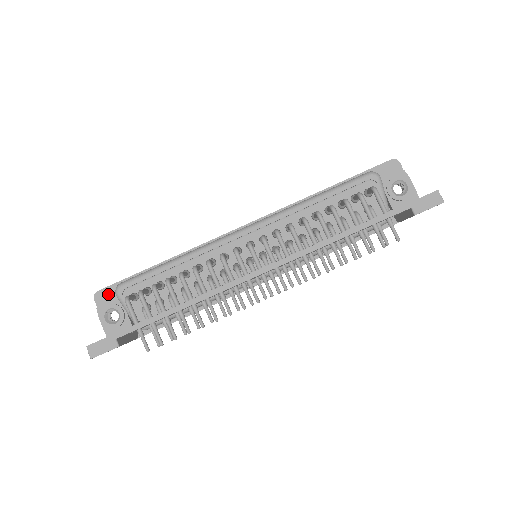
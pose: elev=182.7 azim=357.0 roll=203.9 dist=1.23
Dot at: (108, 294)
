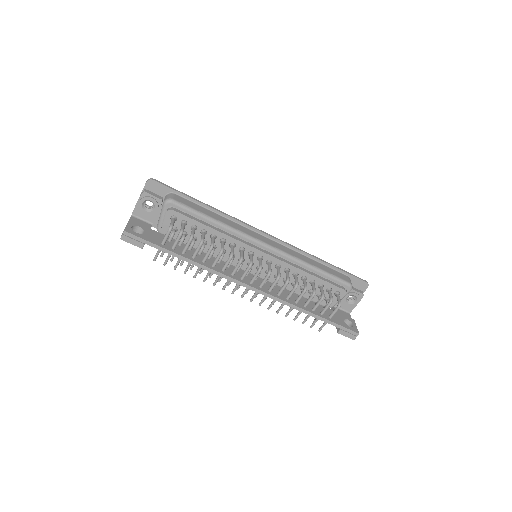
Dot at: (158, 188)
